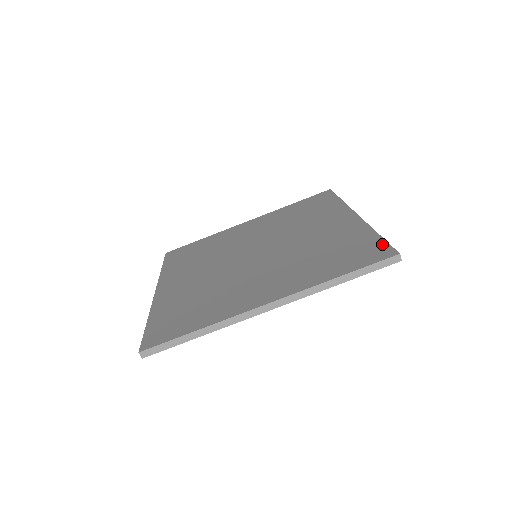
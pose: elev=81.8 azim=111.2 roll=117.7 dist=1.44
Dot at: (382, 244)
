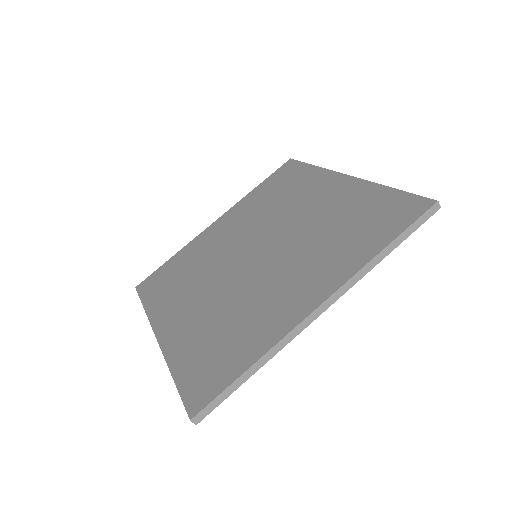
Dot at: (407, 197)
